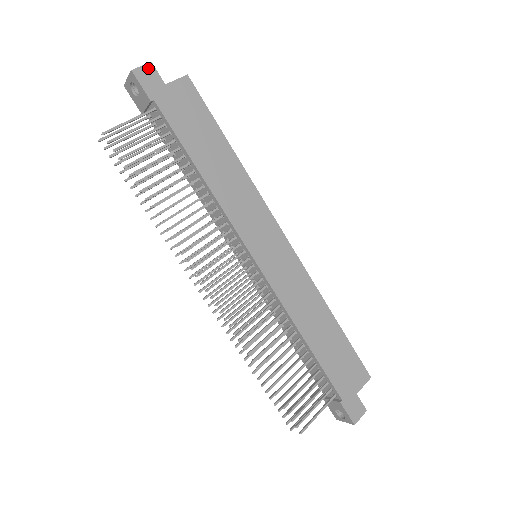
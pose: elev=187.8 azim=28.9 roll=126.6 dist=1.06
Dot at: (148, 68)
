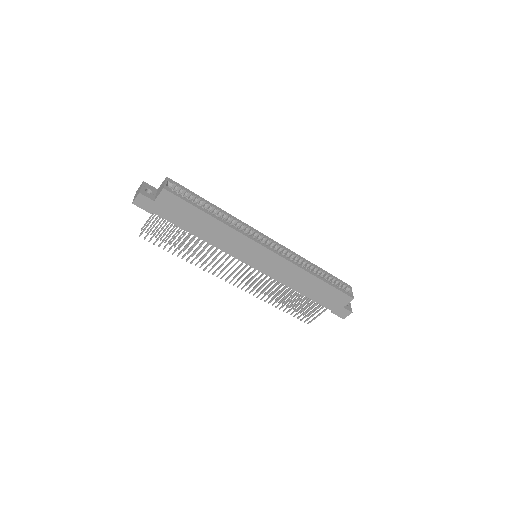
Dot at: (140, 197)
